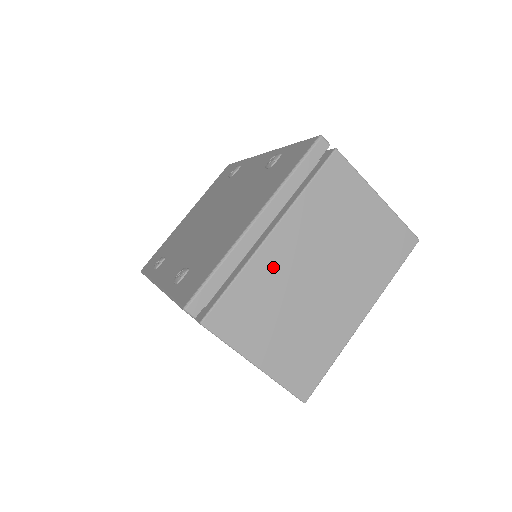
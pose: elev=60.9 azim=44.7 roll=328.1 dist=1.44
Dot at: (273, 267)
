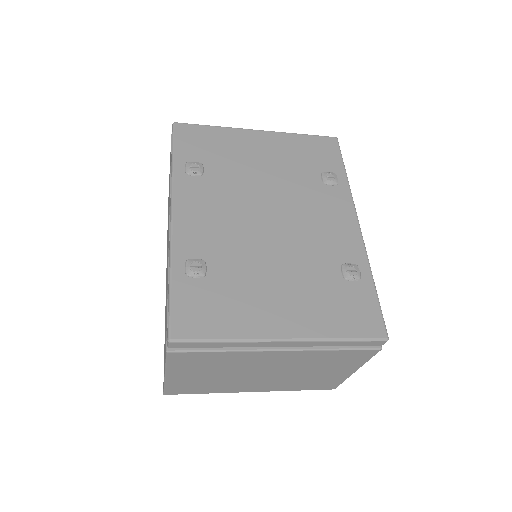
Dot at: (251, 359)
